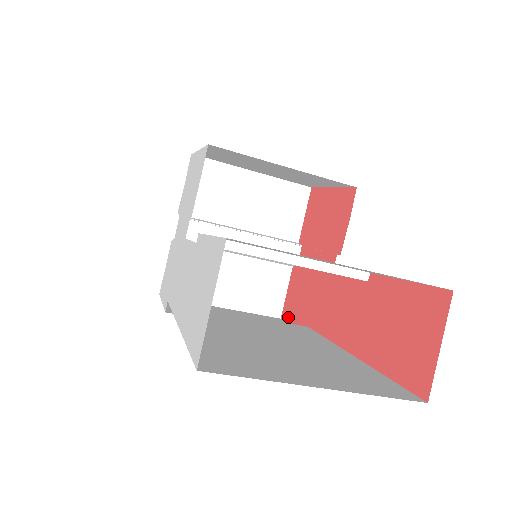
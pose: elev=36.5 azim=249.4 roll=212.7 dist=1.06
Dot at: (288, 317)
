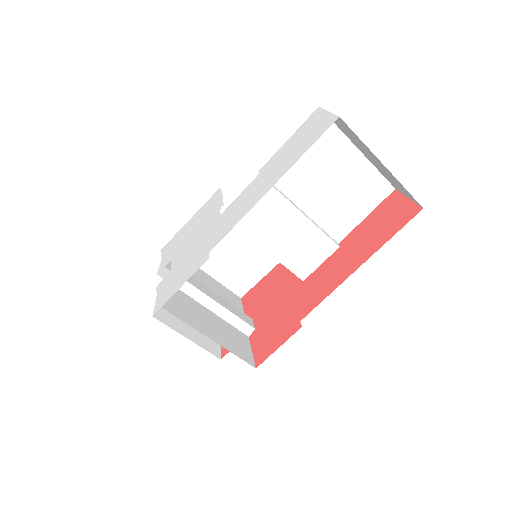
Dot at: (267, 353)
